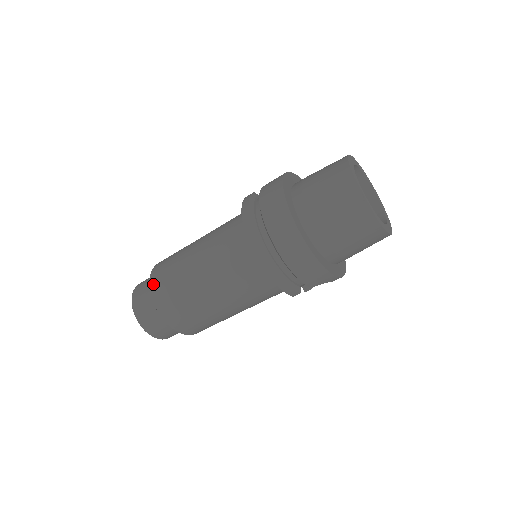
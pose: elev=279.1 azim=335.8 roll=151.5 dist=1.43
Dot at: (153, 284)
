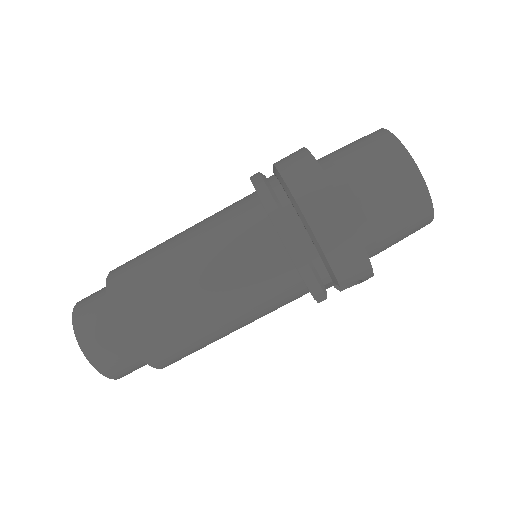
Dot at: (112, 288)
